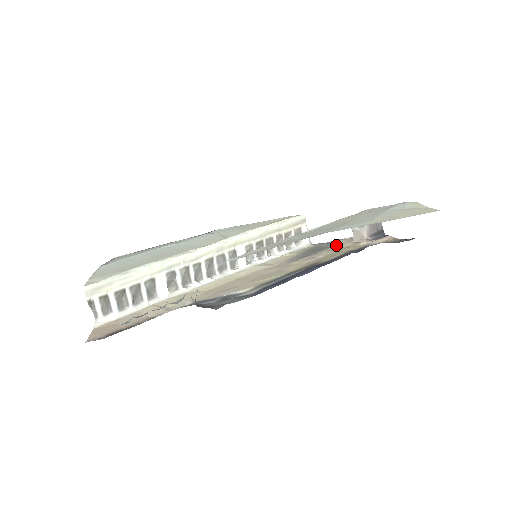
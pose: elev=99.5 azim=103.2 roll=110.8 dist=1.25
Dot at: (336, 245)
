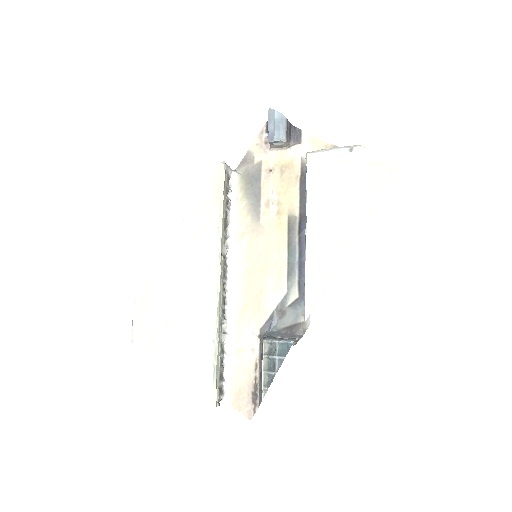
Dot at: (262, 163)
